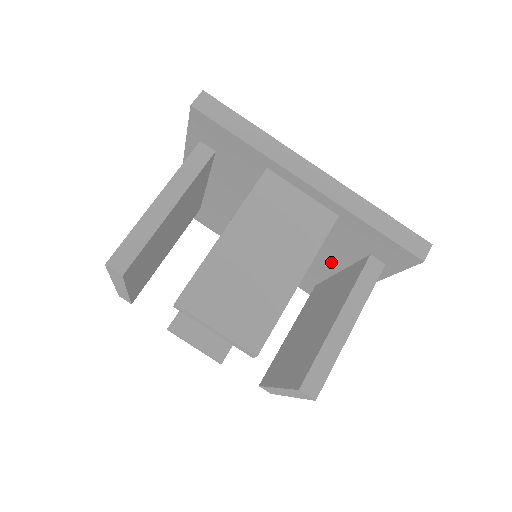
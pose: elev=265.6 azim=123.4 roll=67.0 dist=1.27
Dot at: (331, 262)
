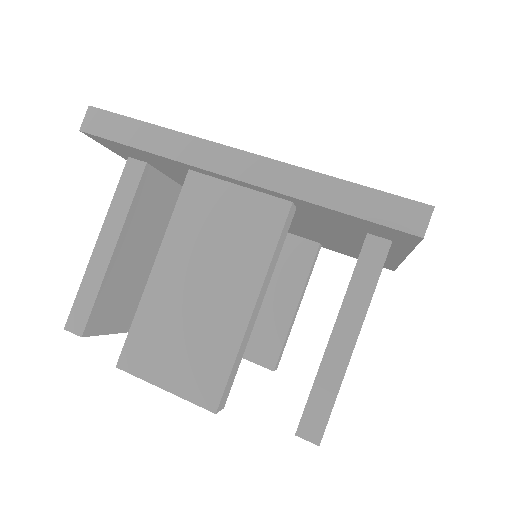
Dot at: (348, 240)
